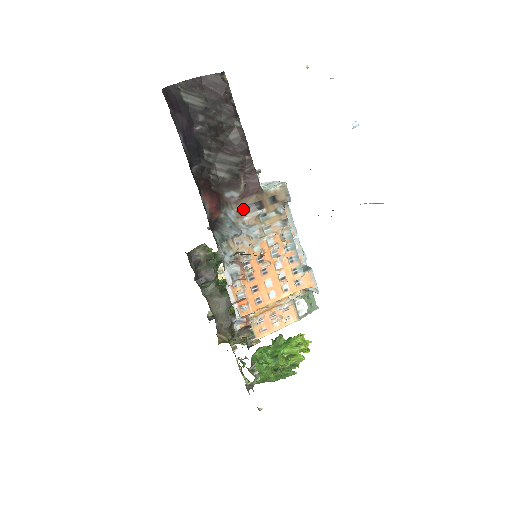
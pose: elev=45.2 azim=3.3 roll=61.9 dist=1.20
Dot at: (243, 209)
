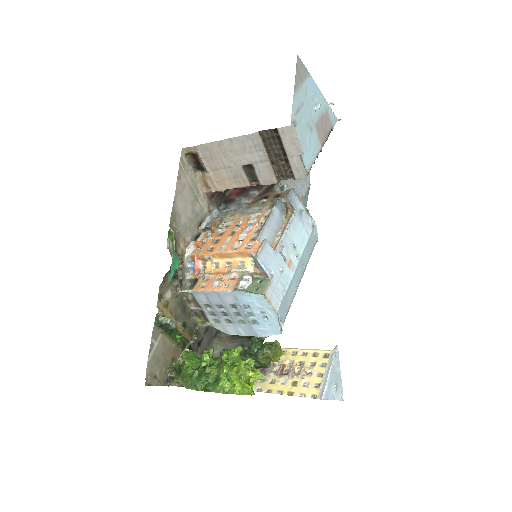
Dot at: occluded
